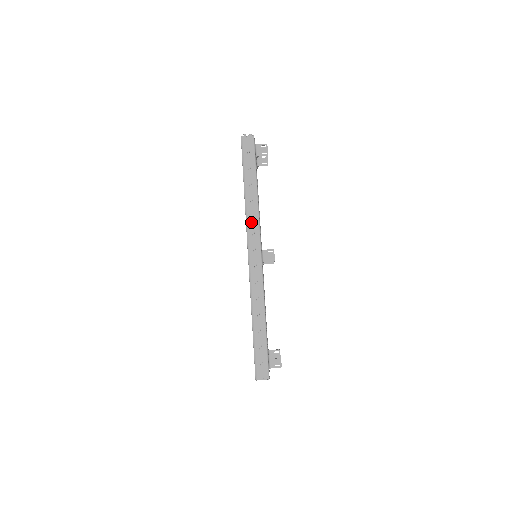
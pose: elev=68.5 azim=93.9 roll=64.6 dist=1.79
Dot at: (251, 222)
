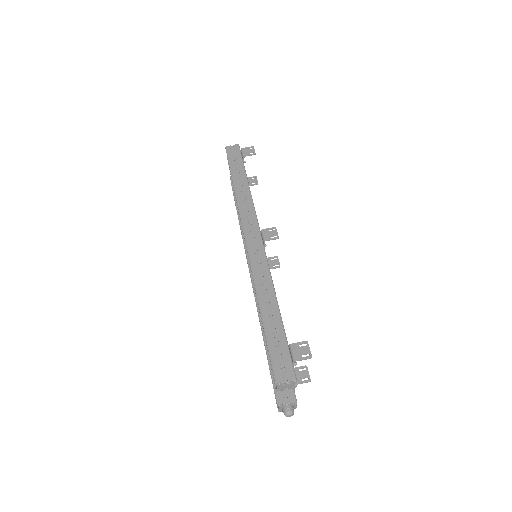
Dot at: (244, 209)
